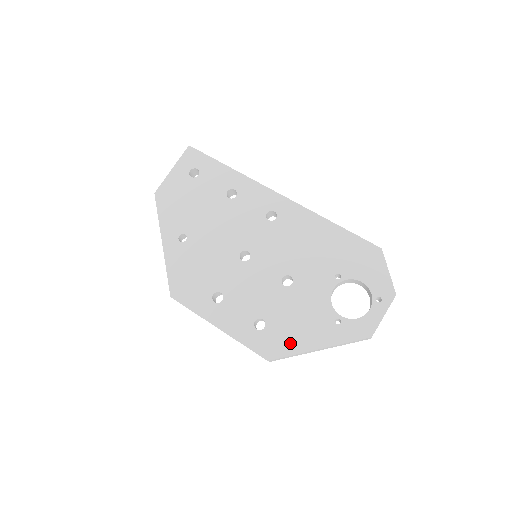
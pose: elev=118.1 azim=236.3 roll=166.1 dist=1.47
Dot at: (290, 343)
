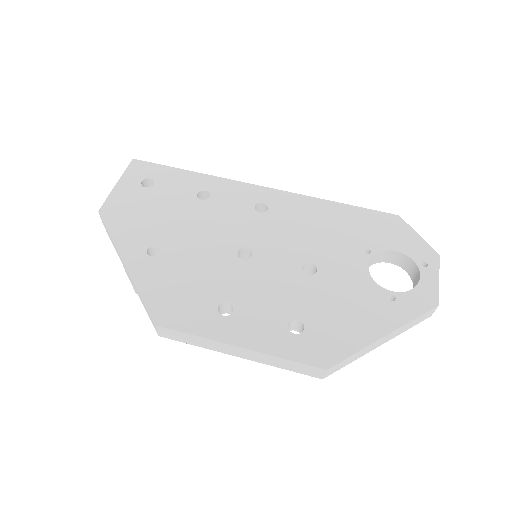
Dot at: (346, 339)
